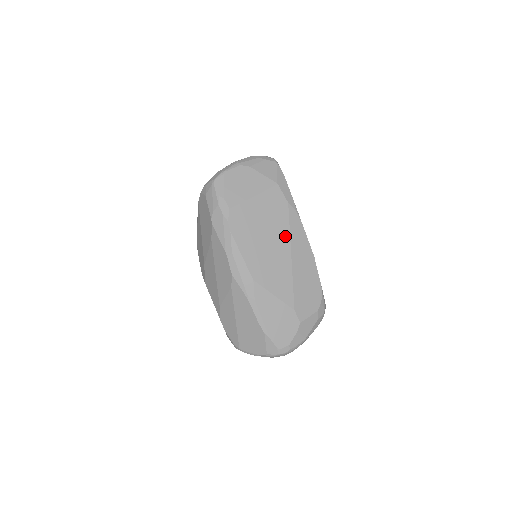
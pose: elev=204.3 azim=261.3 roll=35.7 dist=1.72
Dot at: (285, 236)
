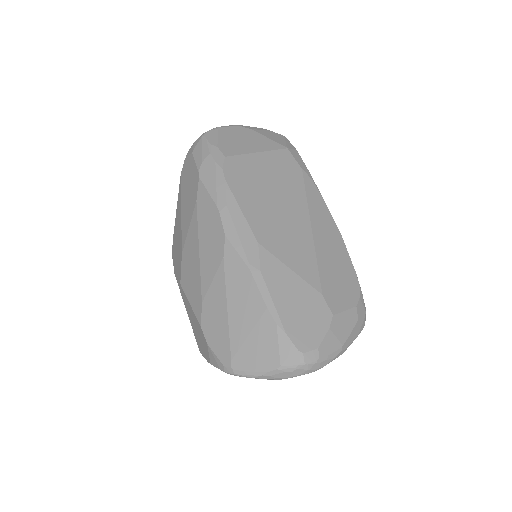
Dot at: (301, 202)
